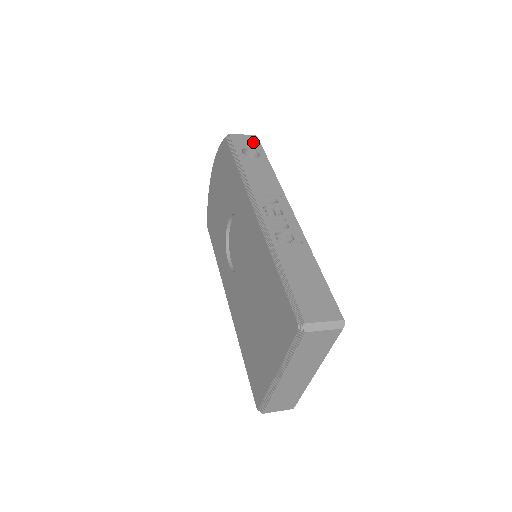
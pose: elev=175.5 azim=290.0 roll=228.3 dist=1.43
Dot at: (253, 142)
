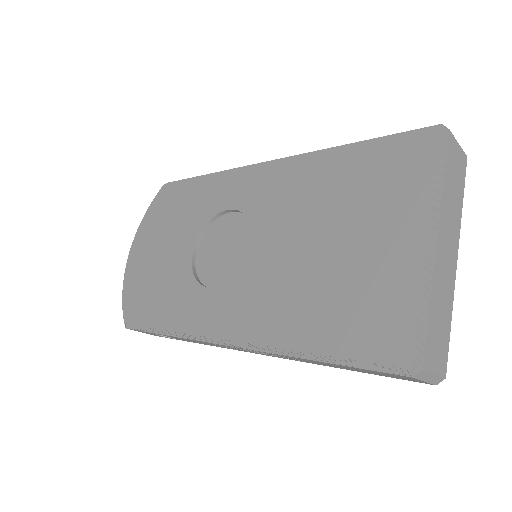
Dot at: occluded
